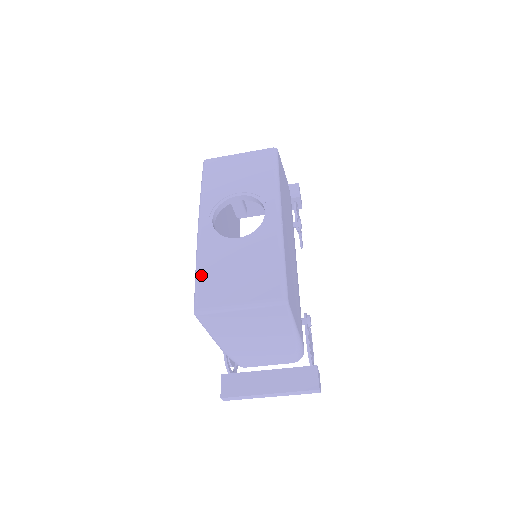
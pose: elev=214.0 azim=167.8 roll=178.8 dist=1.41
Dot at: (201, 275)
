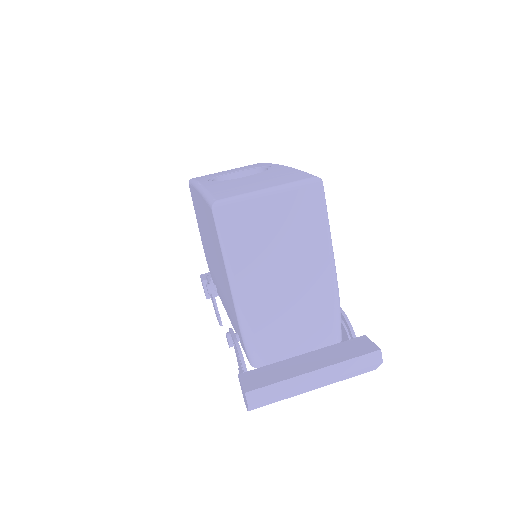
Dot at: (212, 191)
